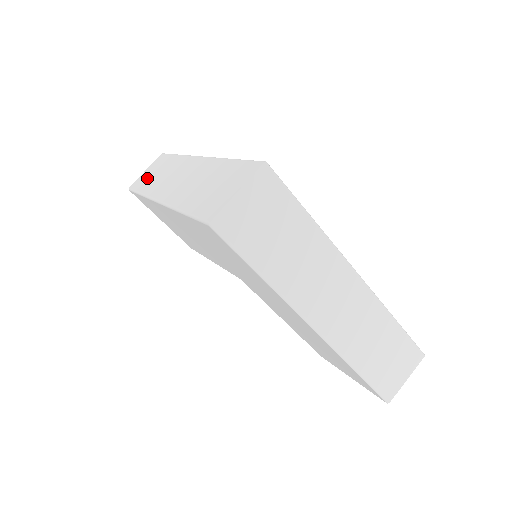
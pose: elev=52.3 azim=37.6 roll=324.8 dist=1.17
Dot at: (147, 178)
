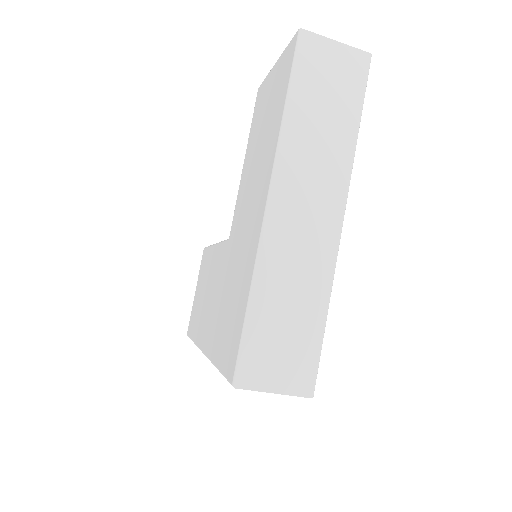
Dot at: (318, 83)
